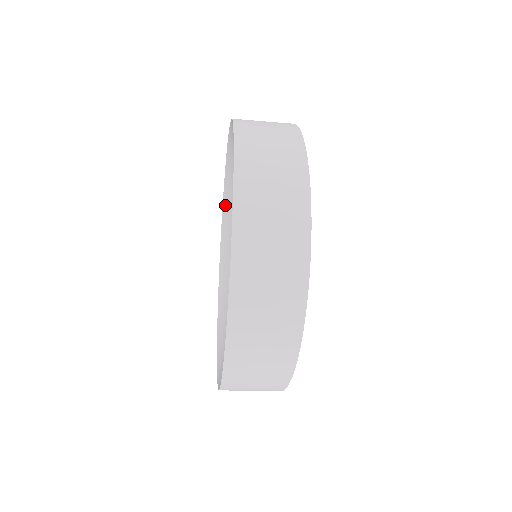
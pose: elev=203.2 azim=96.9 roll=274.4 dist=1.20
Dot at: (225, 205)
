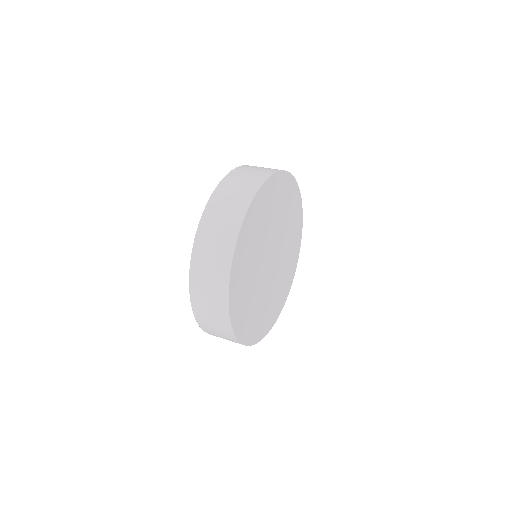
Dot at: occluded
